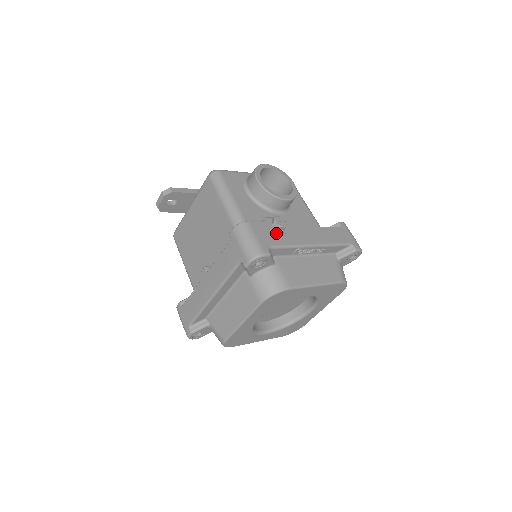
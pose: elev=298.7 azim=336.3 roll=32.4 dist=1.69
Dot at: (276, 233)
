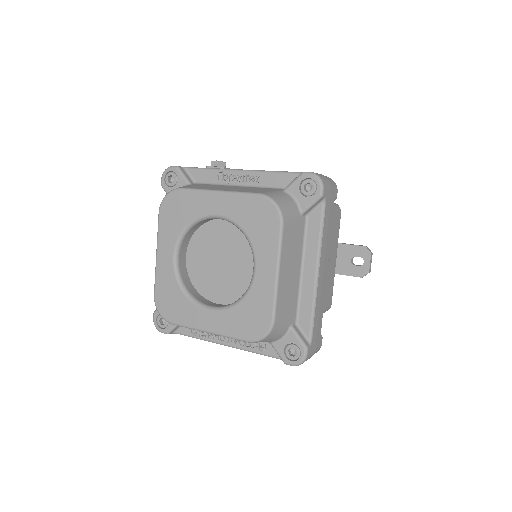
Dot at: occluded
